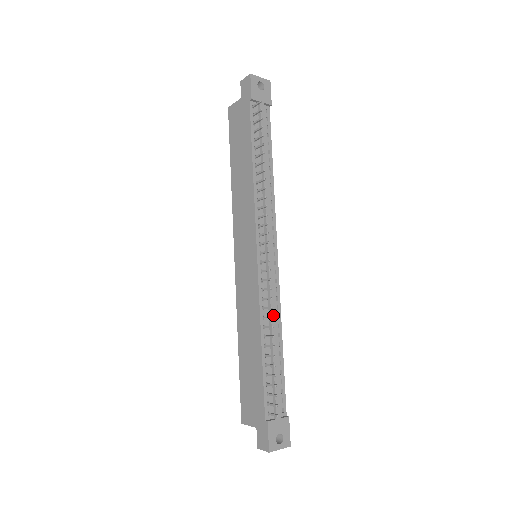
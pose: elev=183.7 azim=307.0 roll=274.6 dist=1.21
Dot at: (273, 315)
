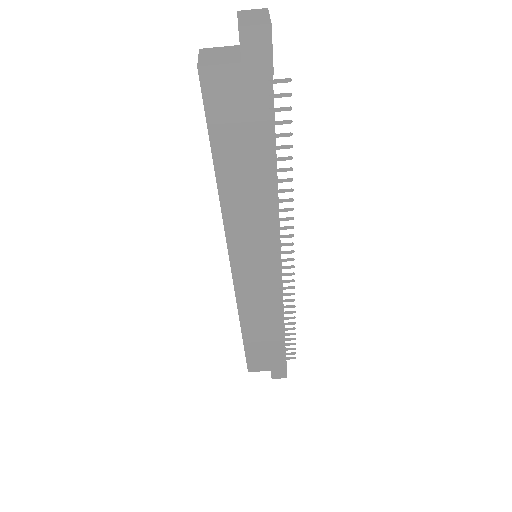
Dot at: occluded
